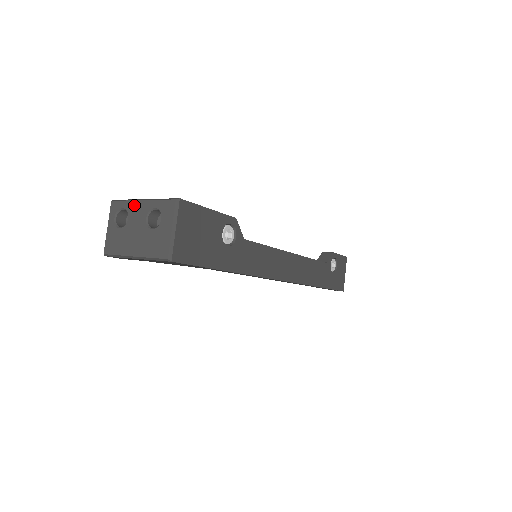
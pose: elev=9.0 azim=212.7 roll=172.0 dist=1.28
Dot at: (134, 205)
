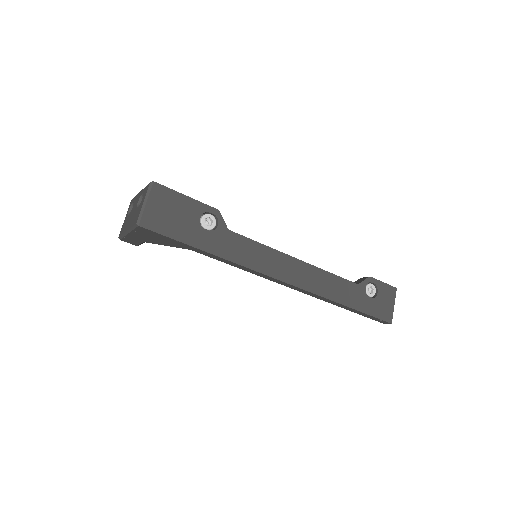
Dot at: (137, 197)
